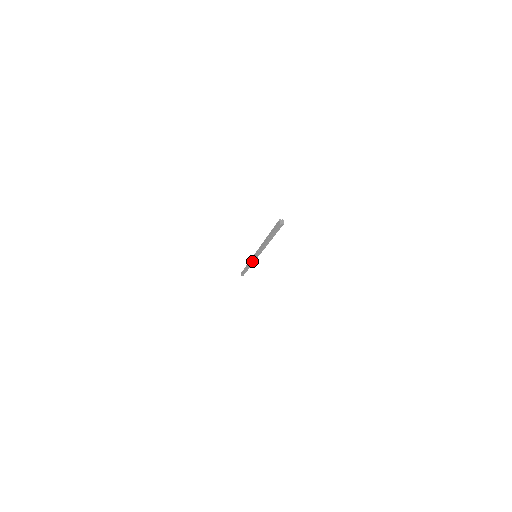
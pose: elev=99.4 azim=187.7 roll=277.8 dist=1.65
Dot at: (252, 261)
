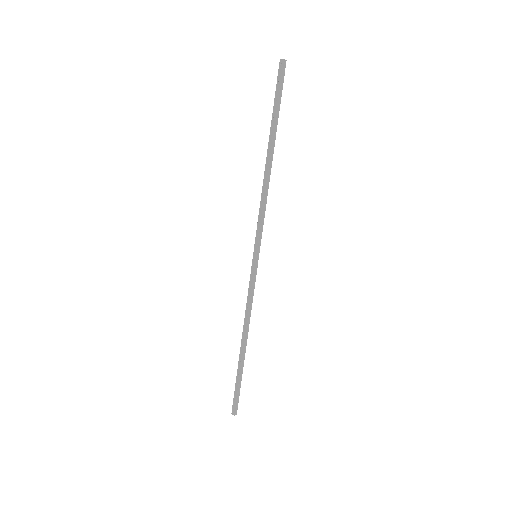
Dot at: (252, 284)
